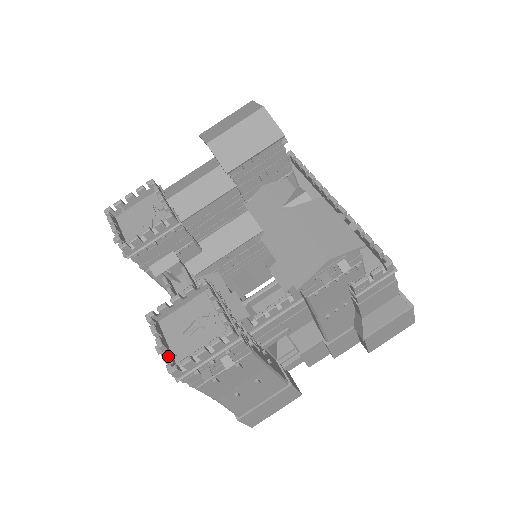
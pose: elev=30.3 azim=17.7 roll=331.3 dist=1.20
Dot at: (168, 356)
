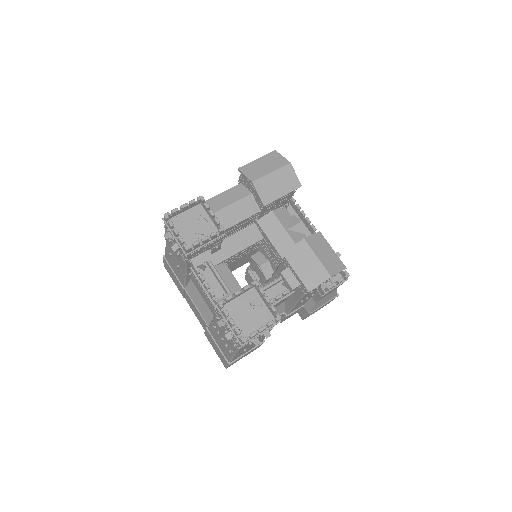
Dot at: occluded
